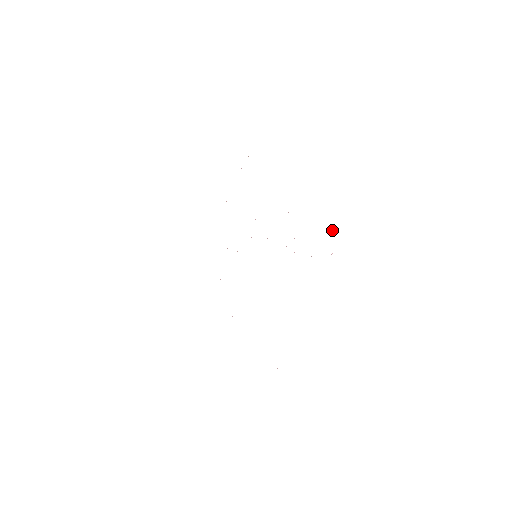
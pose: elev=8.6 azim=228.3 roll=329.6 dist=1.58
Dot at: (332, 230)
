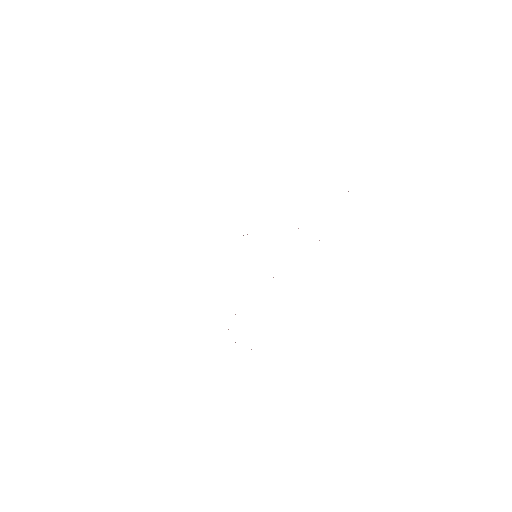
Dot at: occluded
